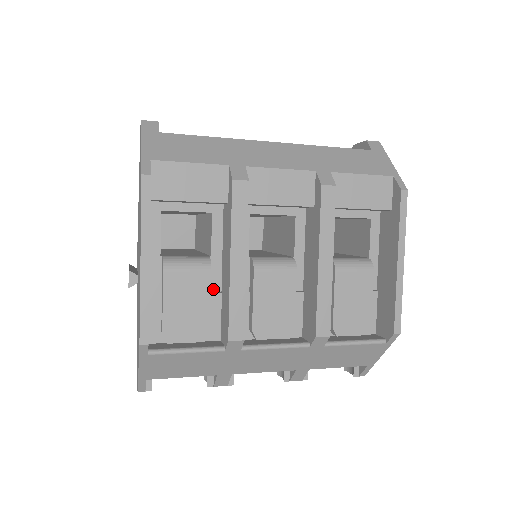
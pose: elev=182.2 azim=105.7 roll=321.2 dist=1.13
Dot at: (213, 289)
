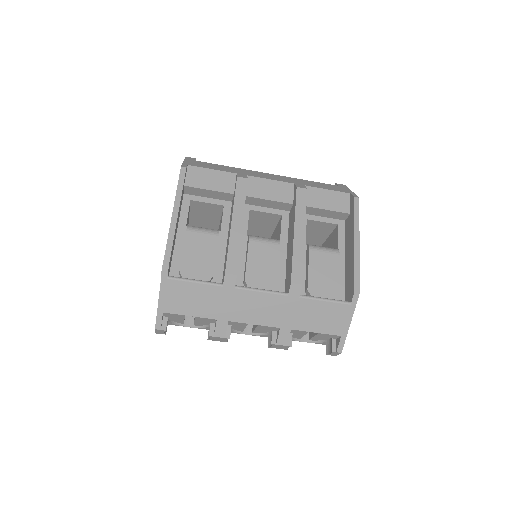
Dot at: (220, 253)
